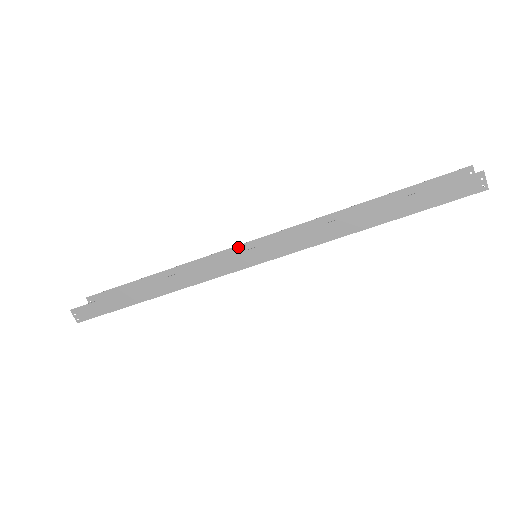
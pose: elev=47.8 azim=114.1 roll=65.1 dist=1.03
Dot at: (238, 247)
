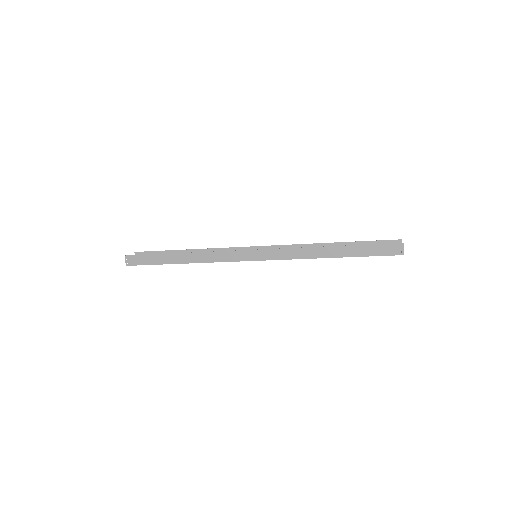
Dot at: (246, 248)
